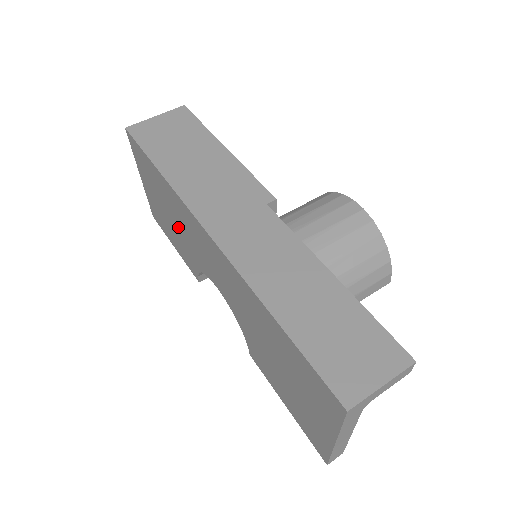
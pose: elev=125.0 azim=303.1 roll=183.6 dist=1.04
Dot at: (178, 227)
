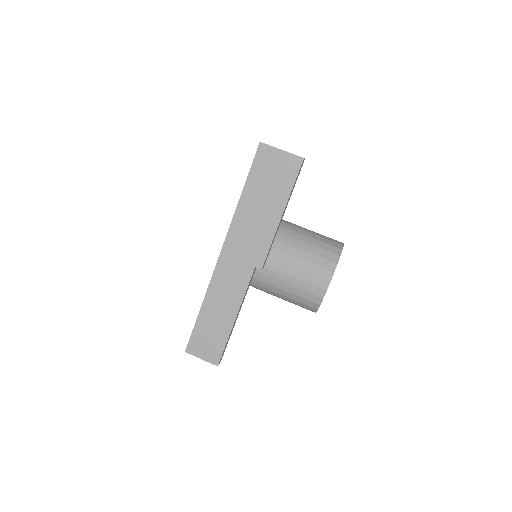
Dot at: occluded
